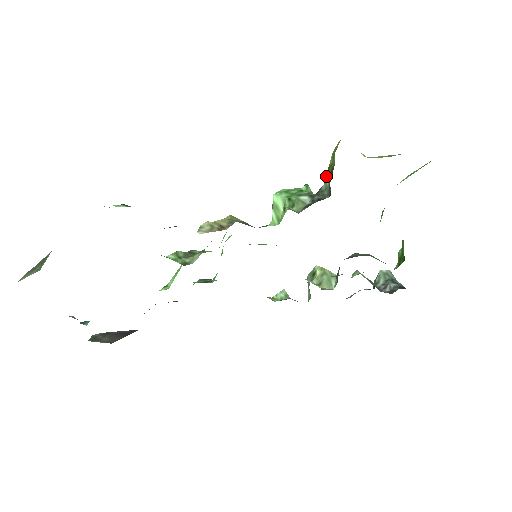
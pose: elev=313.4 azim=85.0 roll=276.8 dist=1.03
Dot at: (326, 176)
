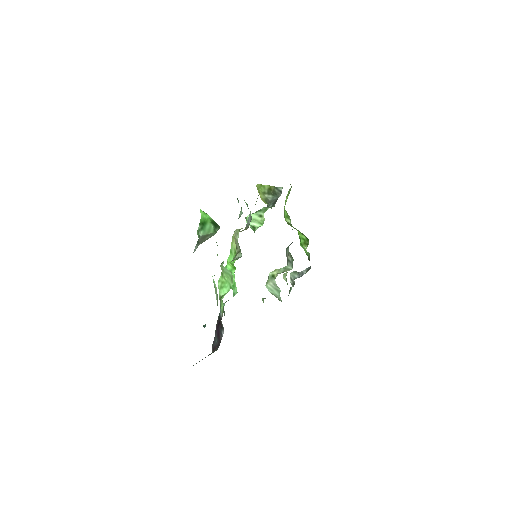
Dot at: (266, 196)
